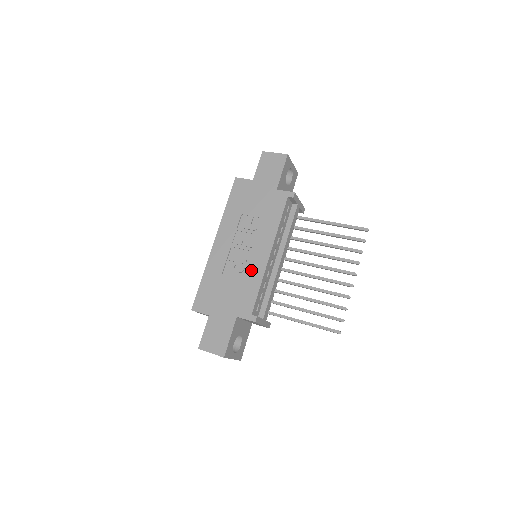
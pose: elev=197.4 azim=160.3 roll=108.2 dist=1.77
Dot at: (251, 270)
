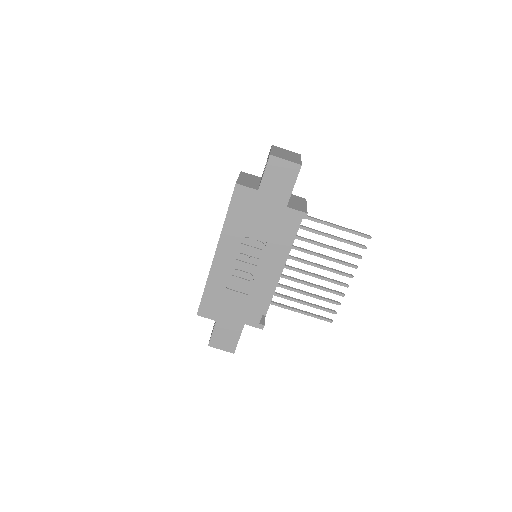
Dot at: (258, 286)
